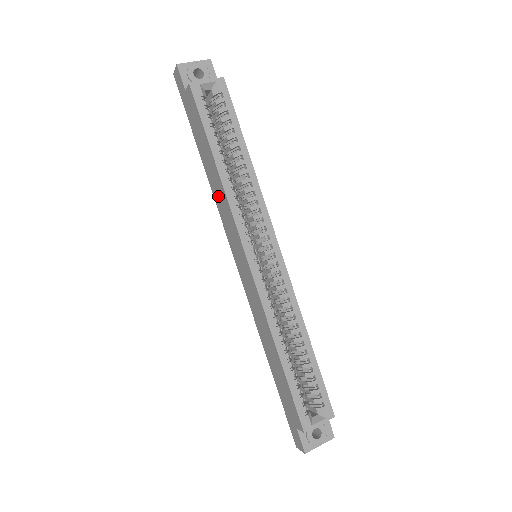
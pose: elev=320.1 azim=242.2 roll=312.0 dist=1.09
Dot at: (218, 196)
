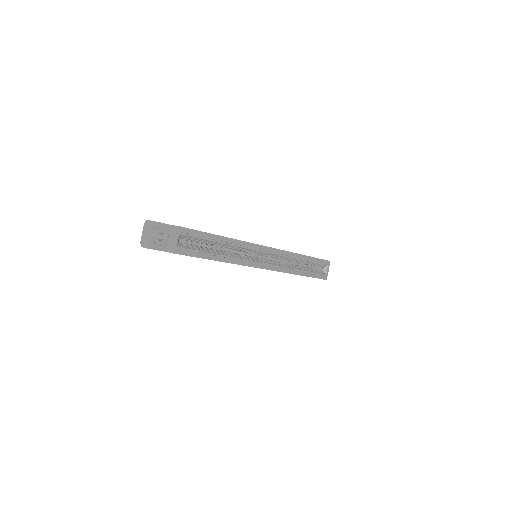
Dot at: occluded
